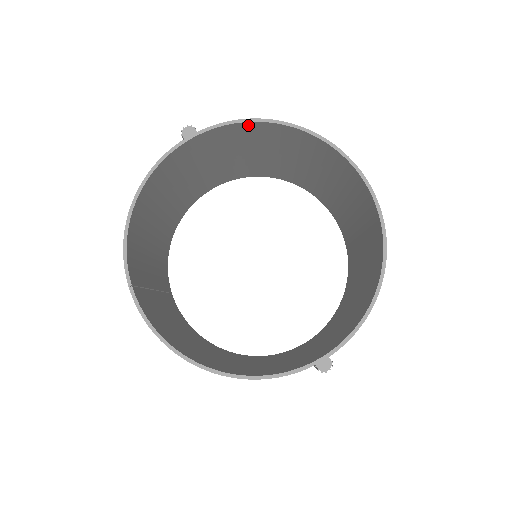
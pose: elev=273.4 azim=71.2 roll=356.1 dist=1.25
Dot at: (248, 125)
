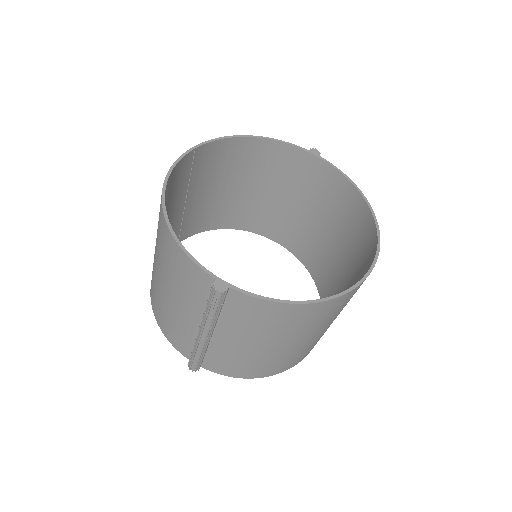
Dot at: (346, 184)
